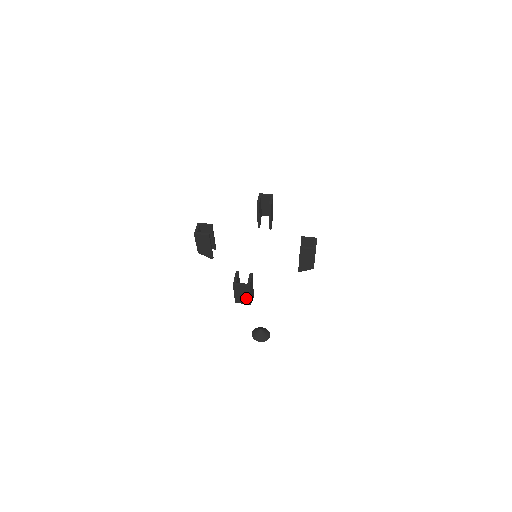
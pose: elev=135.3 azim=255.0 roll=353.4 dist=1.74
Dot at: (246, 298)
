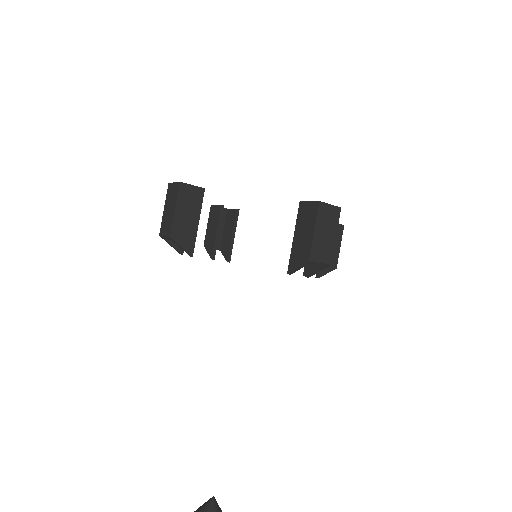
Dot at: (171, 218)
